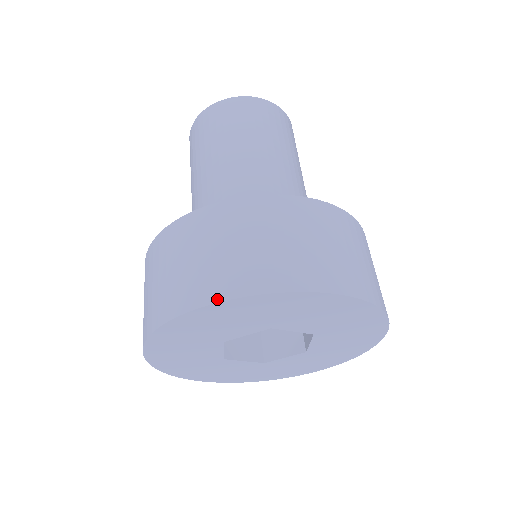
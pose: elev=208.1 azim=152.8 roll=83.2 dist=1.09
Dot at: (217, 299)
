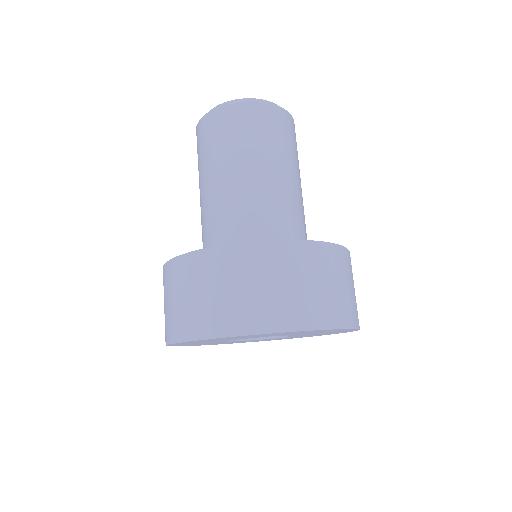
Dot at: (168, 342)
